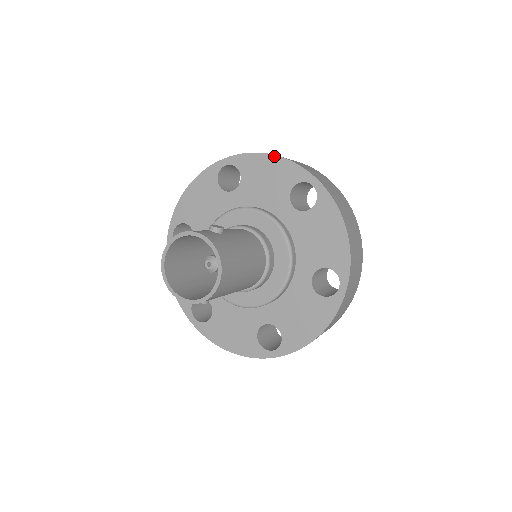
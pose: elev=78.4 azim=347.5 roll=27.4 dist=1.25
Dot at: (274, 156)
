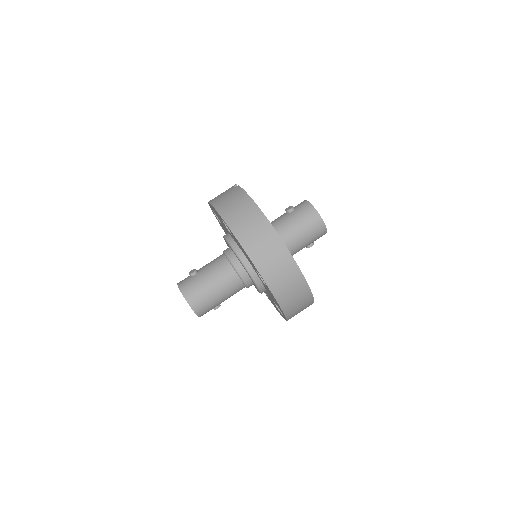
Dot at: (210, 204)
